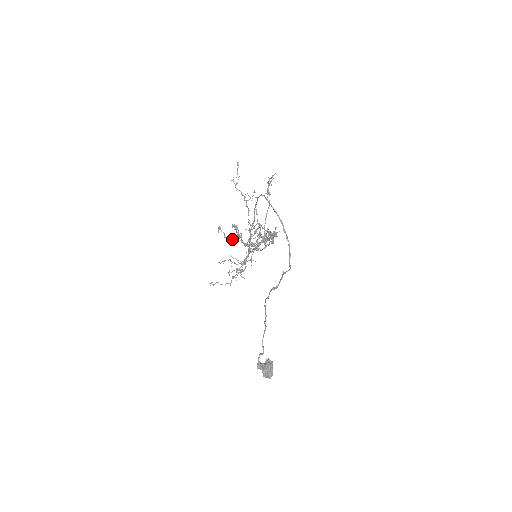
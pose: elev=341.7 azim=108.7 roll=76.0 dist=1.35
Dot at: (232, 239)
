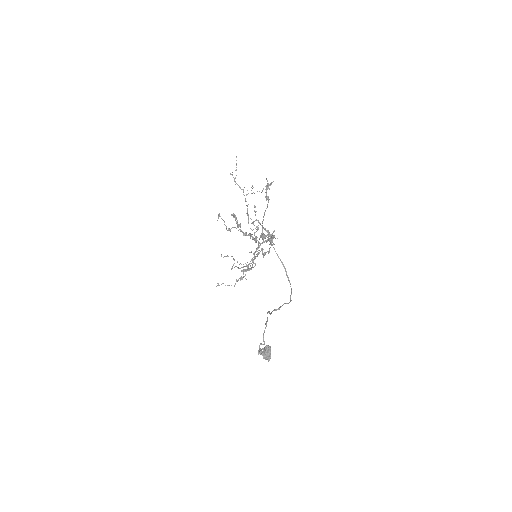
Dot at: occluded
